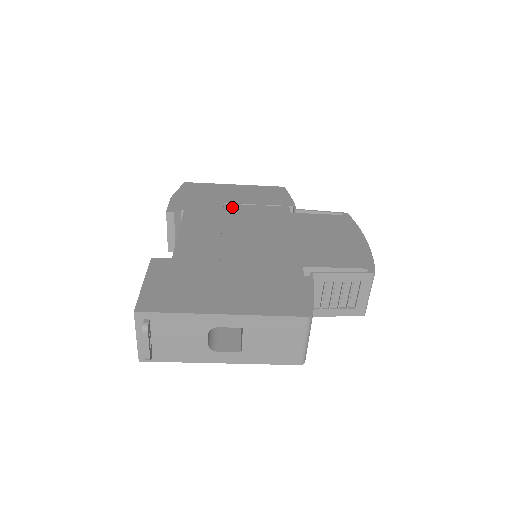
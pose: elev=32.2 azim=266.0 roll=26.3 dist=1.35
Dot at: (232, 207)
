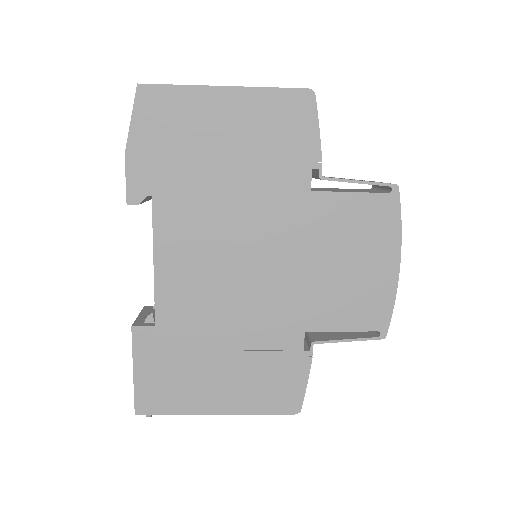
Dot at: (223, 180)
